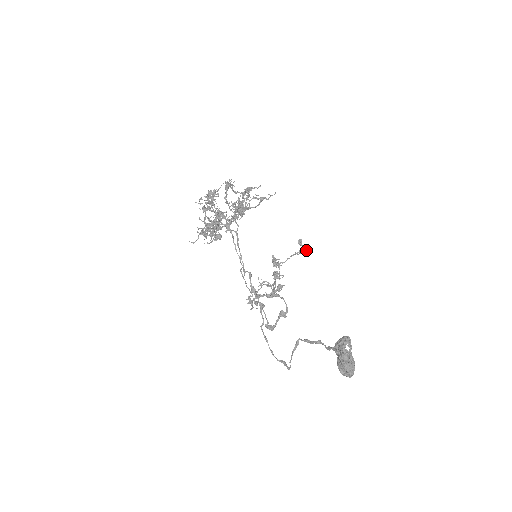
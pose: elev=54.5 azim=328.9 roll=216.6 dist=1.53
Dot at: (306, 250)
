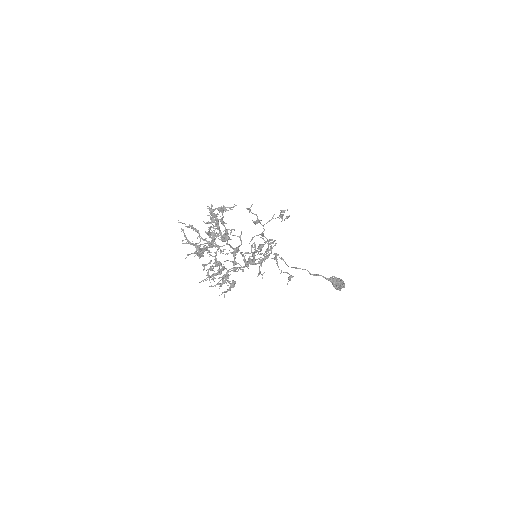
Dot at: (288, 217)
